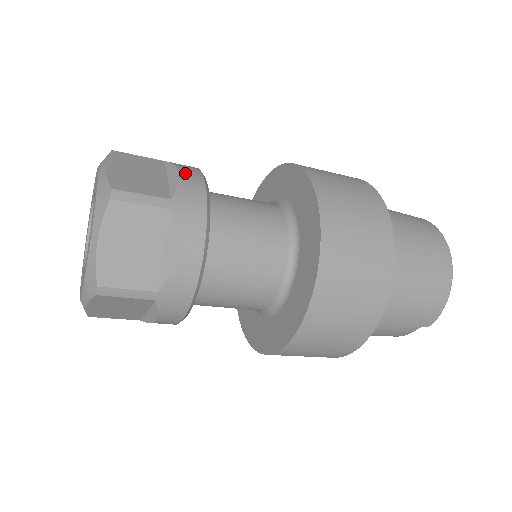
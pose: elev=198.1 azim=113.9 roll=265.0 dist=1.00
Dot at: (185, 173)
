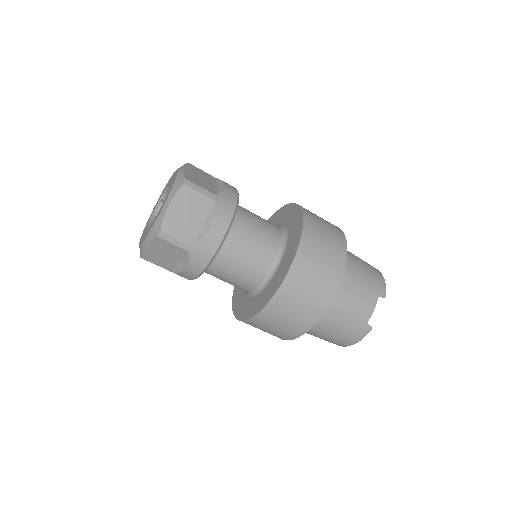
Dot at: occluded
